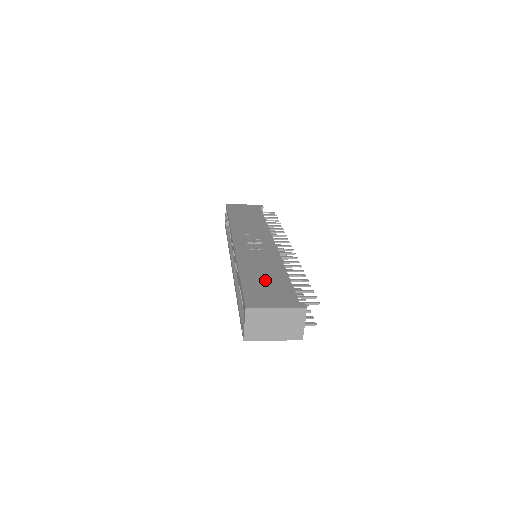
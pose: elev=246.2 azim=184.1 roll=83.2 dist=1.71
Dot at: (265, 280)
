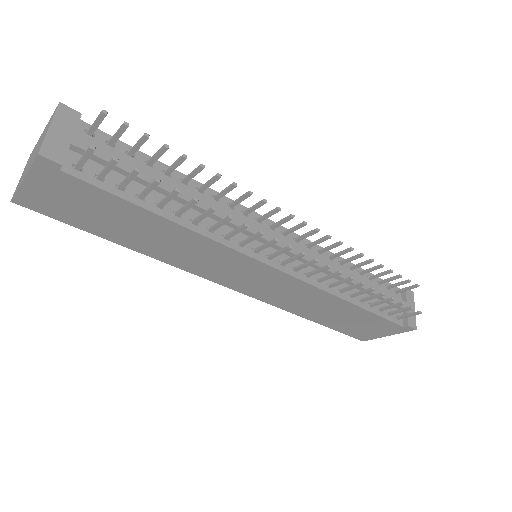
Dot at: occluded
